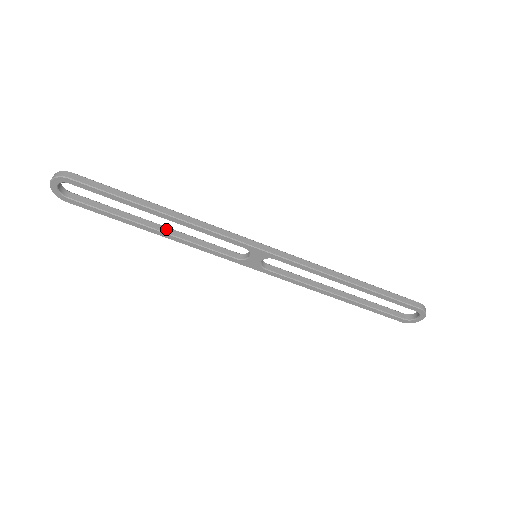
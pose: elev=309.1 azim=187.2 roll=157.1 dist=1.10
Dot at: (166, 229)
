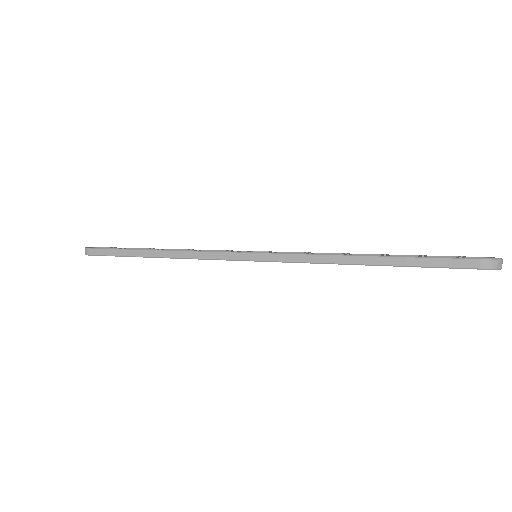
Dot at: occluded
